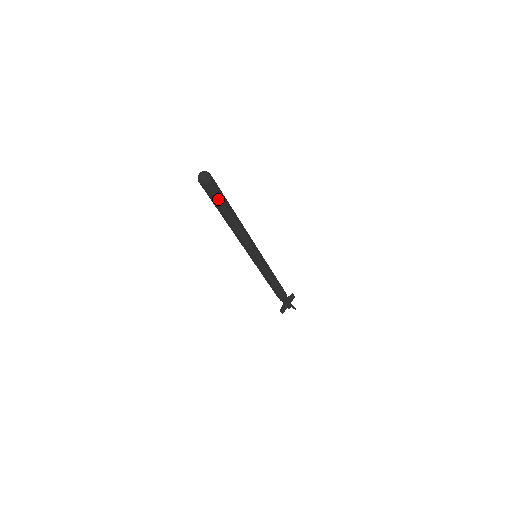
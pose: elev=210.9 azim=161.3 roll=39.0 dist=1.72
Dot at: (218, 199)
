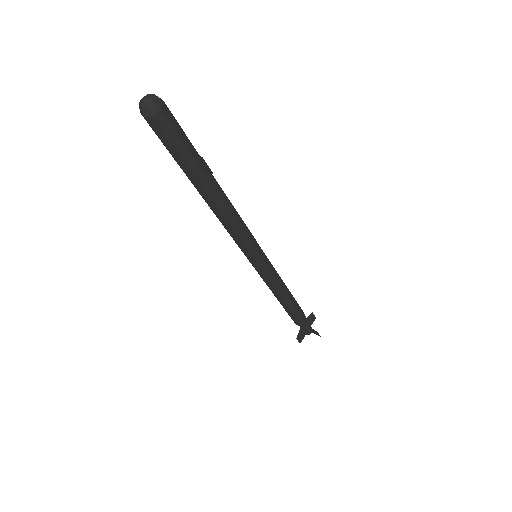
Dot at: (181, 149)
